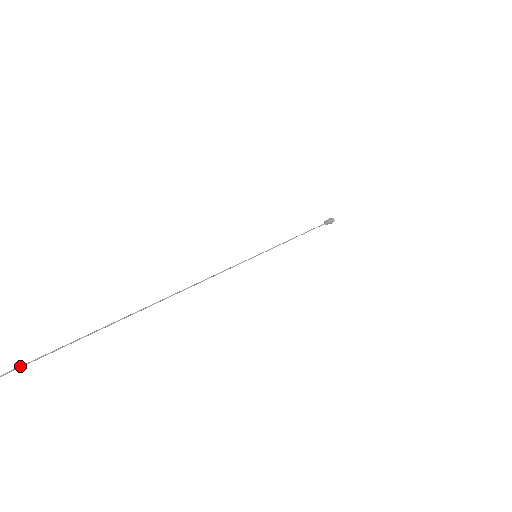
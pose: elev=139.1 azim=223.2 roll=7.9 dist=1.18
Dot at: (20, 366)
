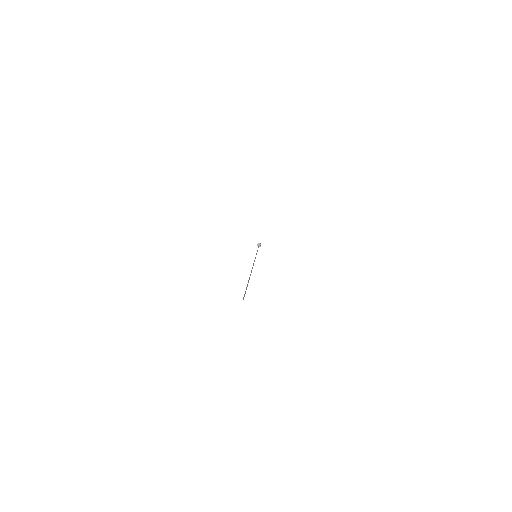
Dot at: (245, 293)
